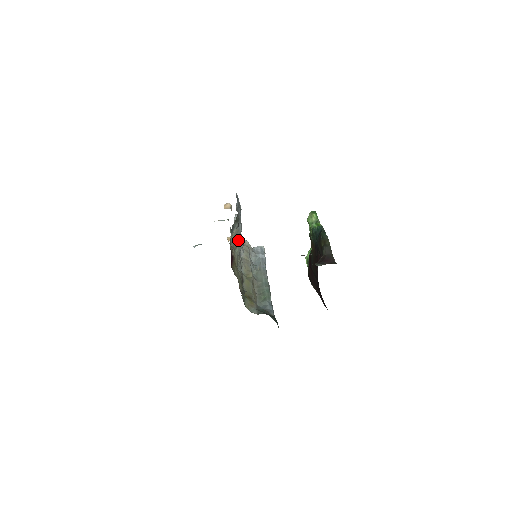
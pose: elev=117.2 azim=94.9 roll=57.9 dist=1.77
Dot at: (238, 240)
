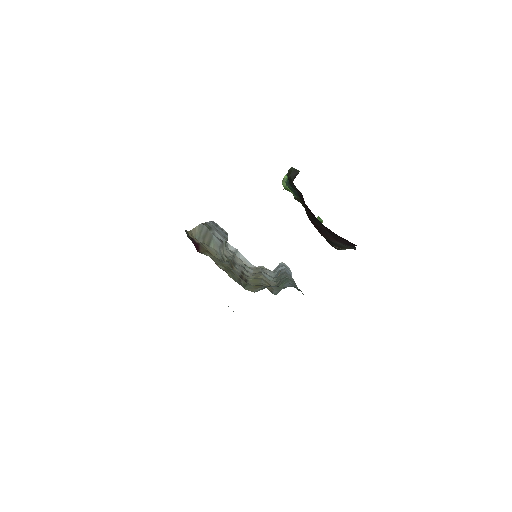
Dot at: (208, 236)
